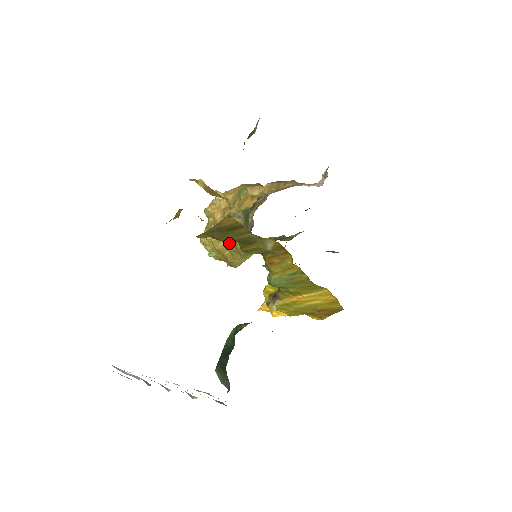
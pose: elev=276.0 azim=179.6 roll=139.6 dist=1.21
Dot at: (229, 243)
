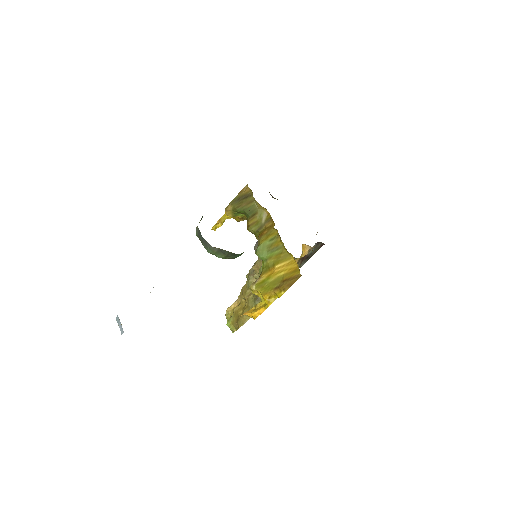
Dot at: (245, 303)
